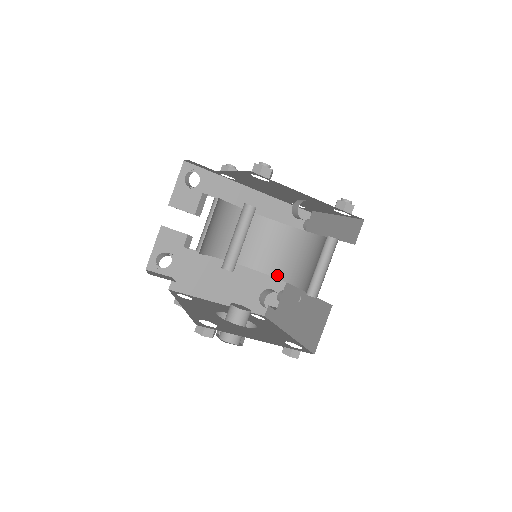
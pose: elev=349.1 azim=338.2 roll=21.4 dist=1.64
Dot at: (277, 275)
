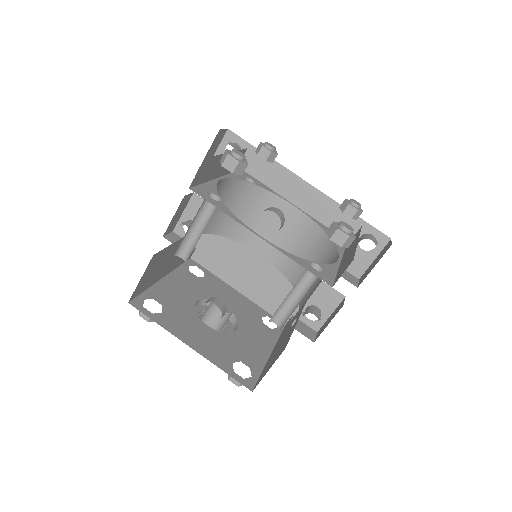
Dot at: occluded
